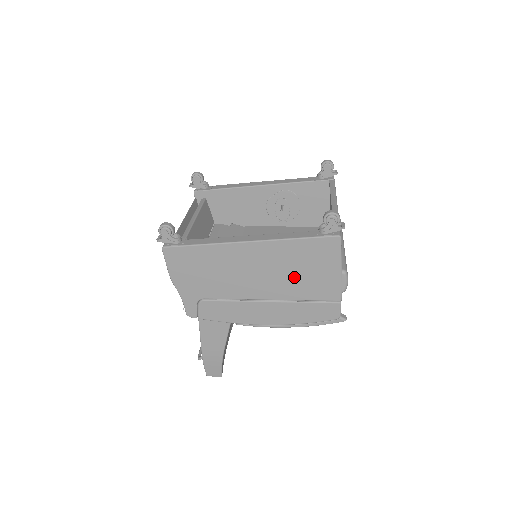
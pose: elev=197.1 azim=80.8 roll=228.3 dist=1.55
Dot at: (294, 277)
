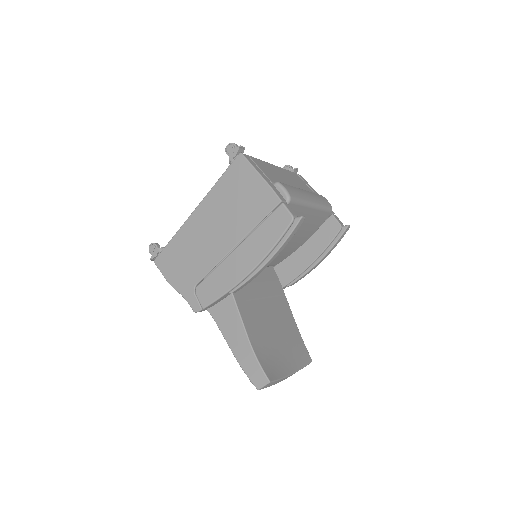
Dot at: (237, 211)
